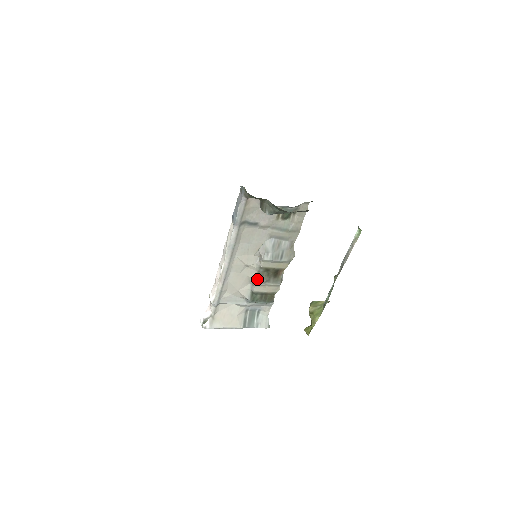
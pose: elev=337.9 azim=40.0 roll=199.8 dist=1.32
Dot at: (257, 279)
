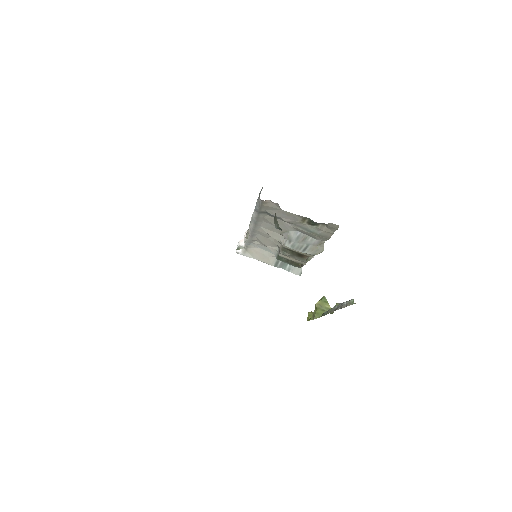
Dot at: (281, 250)
